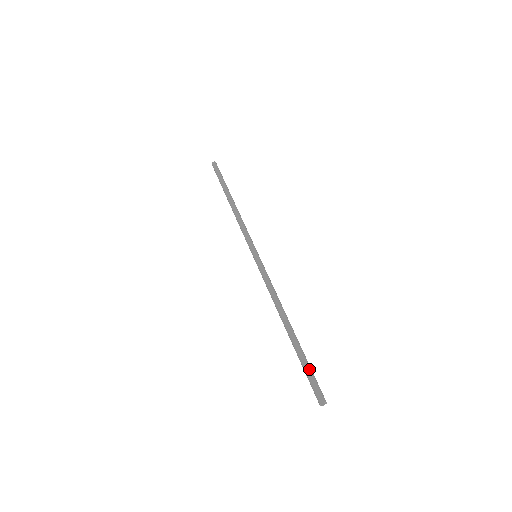
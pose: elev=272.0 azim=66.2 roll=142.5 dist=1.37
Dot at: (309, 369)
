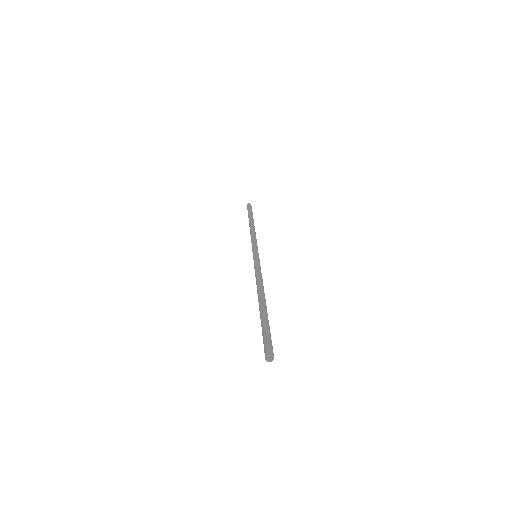
Dot at: (268, 329)
